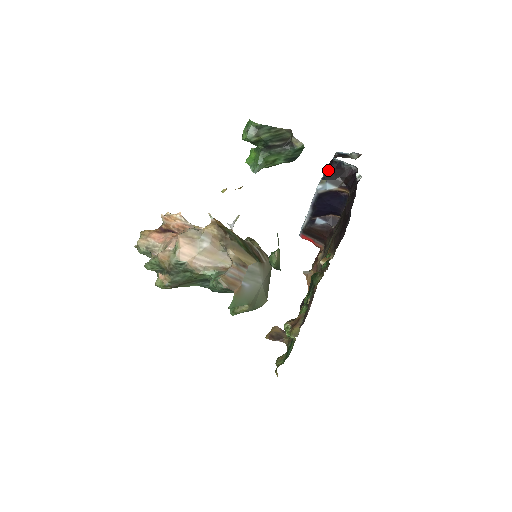
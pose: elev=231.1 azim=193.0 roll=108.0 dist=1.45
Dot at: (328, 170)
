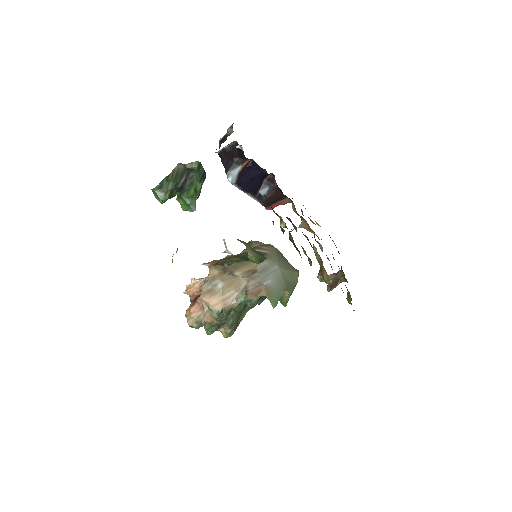
Dot at: (223, 162)
